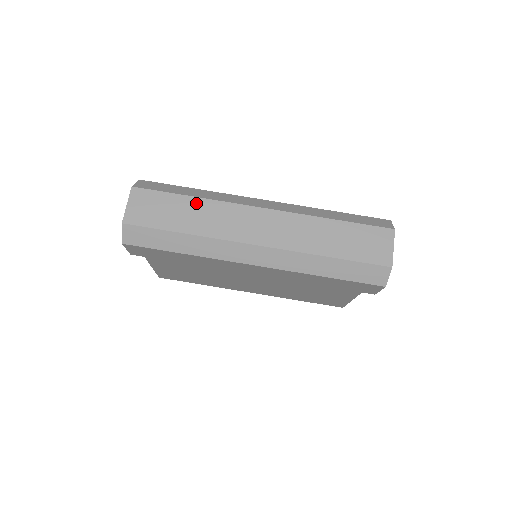
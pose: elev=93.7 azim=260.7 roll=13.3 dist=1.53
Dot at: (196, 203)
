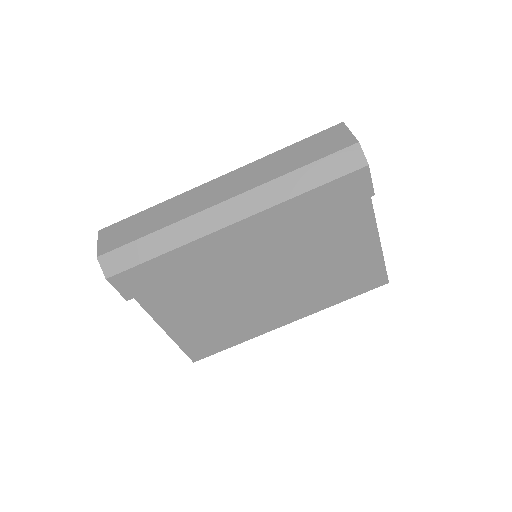
Dot at: (157, 208)
